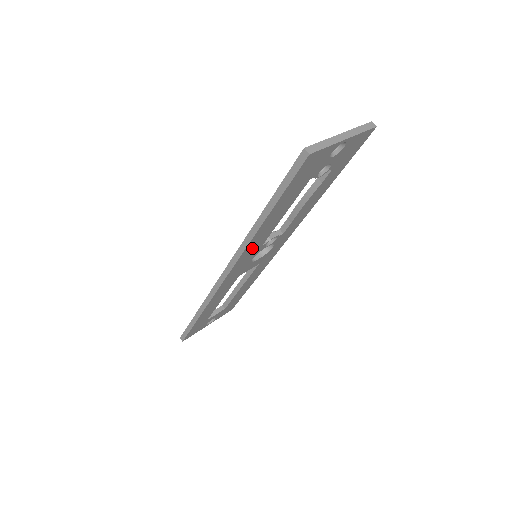
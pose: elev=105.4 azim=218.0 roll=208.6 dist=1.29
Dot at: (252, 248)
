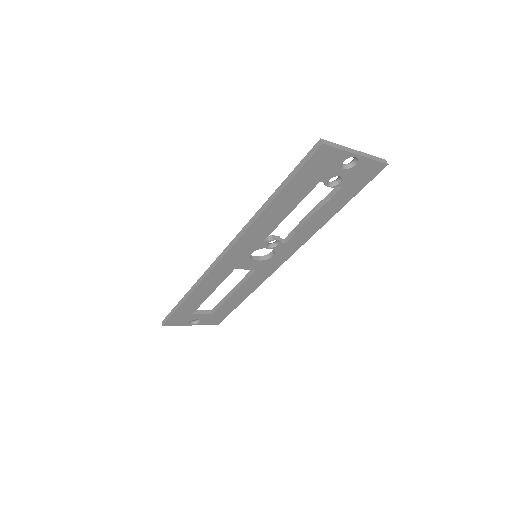
Dot at: (254, 235)
